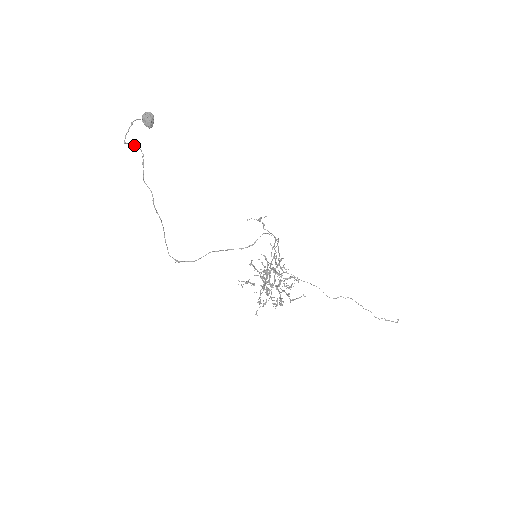
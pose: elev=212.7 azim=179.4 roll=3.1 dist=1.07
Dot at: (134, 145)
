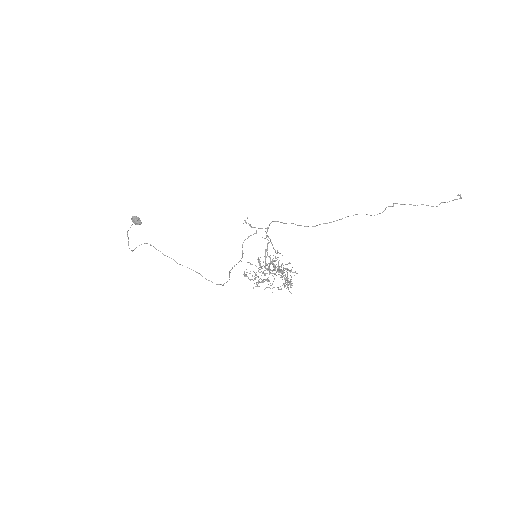
Dot at: (139, 245)
